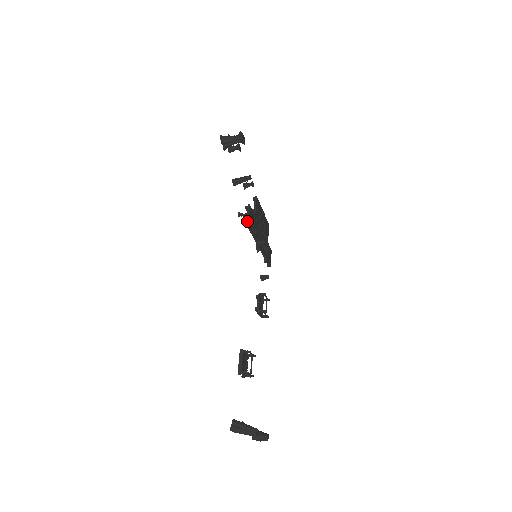
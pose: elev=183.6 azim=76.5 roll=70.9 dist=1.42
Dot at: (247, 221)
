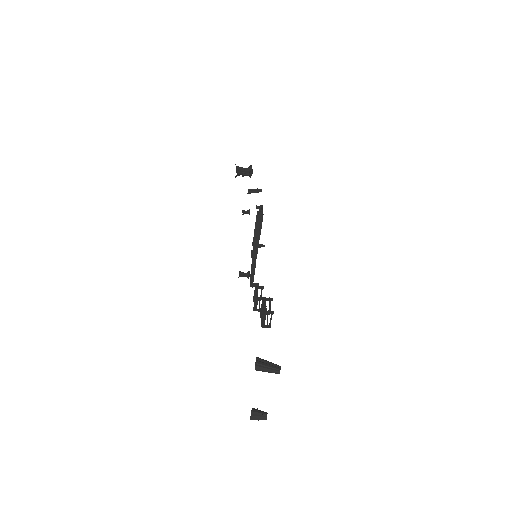
Dot at: (262, 213)
